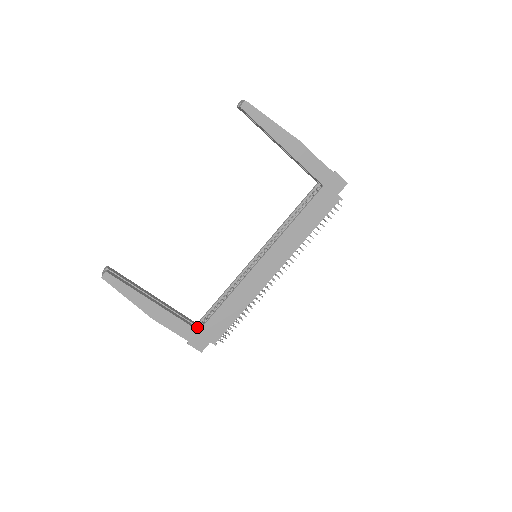
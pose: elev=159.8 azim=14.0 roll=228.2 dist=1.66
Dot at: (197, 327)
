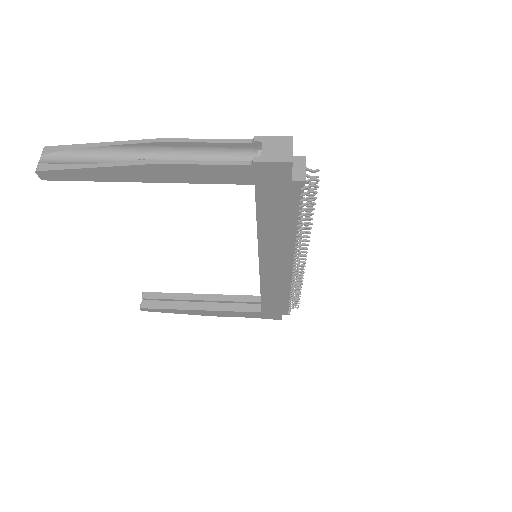
Dot at: (260, 305)
